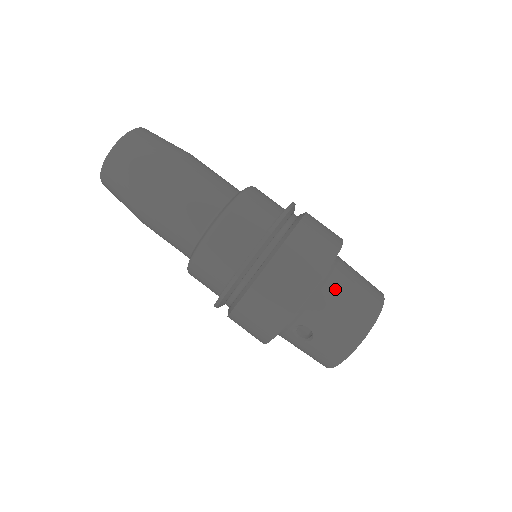
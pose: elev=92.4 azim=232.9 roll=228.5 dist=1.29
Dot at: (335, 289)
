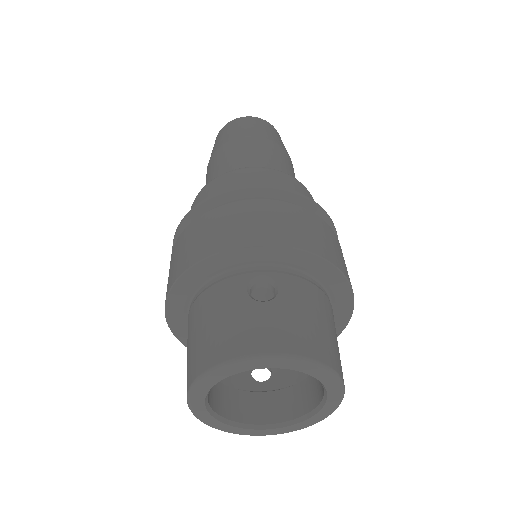
Dot at: (330, 311)
